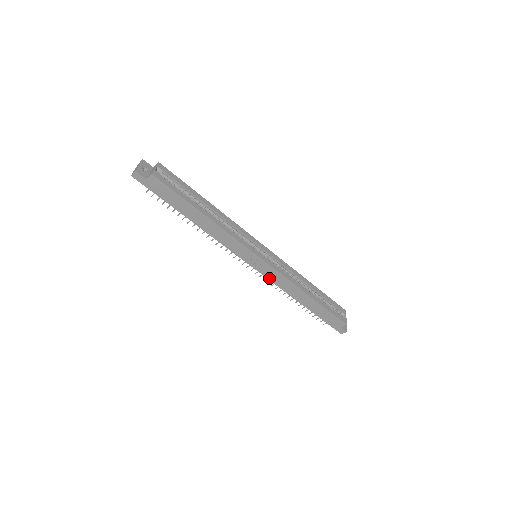
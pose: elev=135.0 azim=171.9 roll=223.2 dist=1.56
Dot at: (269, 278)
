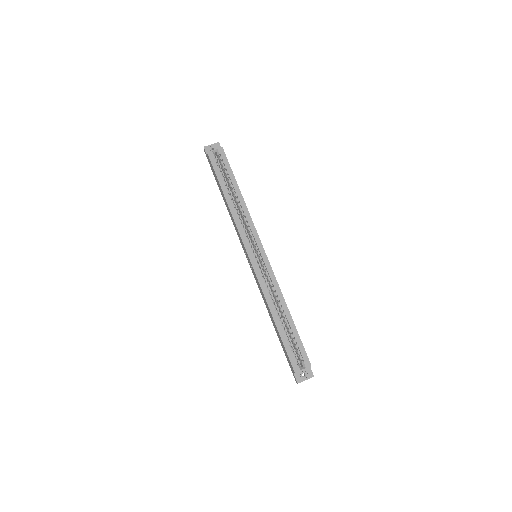
Dot at: (256, 280)
